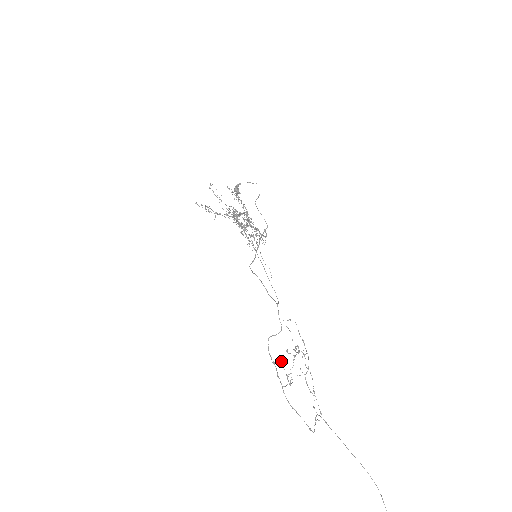
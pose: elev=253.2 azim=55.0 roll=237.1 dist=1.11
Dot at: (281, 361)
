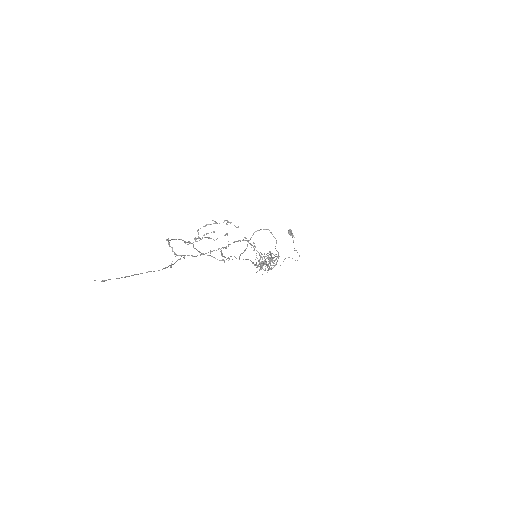
Dot at: (215, 221)
